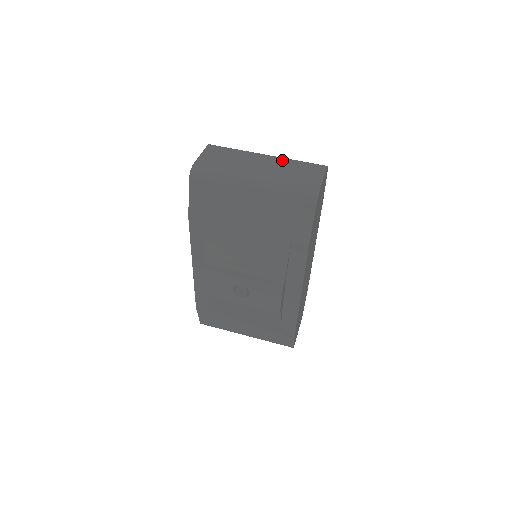
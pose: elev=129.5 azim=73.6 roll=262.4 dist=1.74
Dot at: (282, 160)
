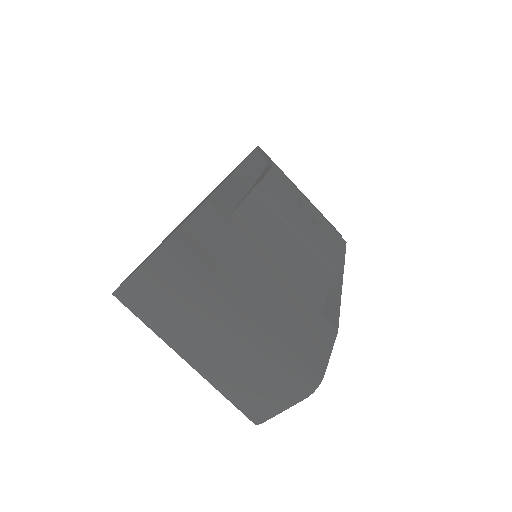
Dot at: (252, 351)
